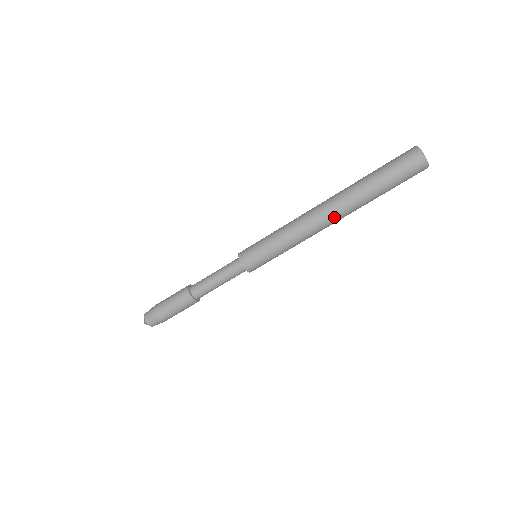
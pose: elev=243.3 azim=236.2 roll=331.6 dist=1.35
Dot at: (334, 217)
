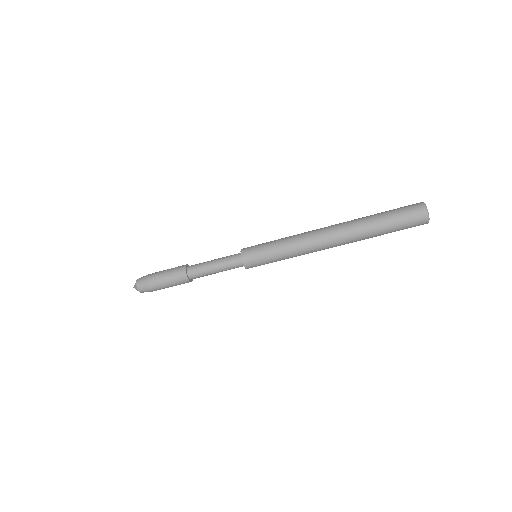
Dot at: occluded
